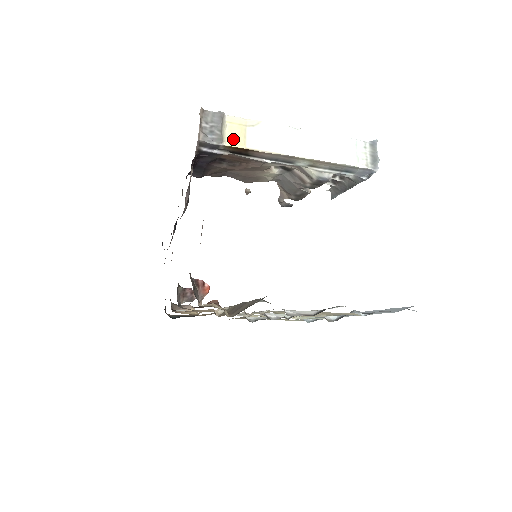
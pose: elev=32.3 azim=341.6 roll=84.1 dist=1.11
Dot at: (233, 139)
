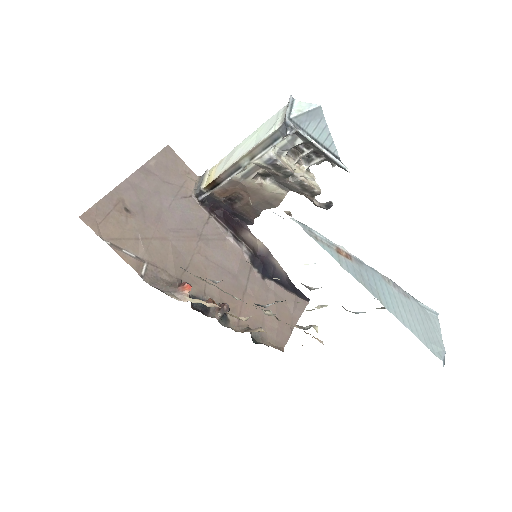
Dot at: (208, 181)
